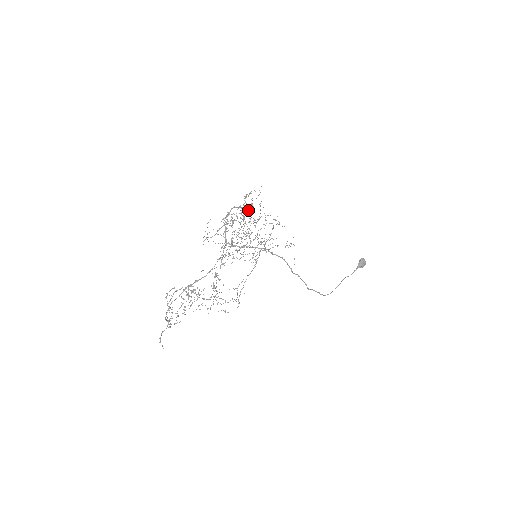
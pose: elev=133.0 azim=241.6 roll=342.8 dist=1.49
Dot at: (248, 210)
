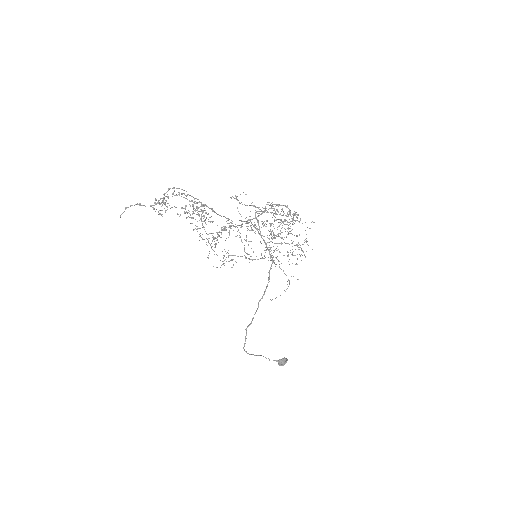
Dot at: occluded
